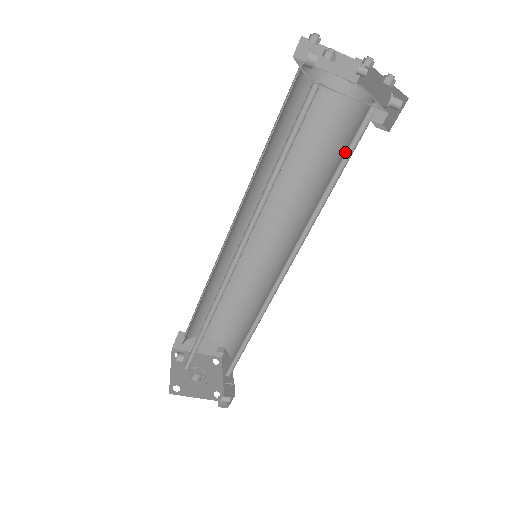
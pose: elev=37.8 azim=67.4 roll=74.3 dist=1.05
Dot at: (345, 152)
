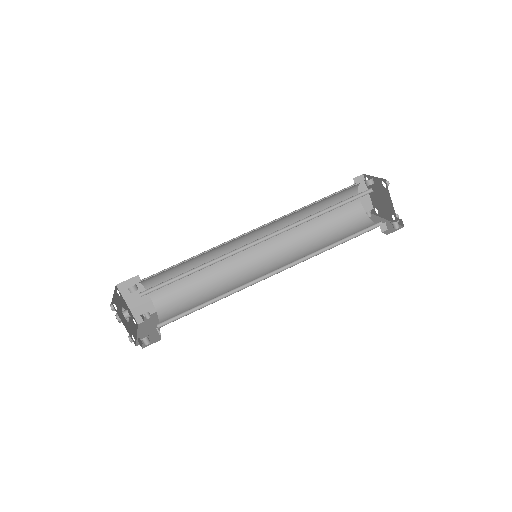
Dot at: (355, 233)
